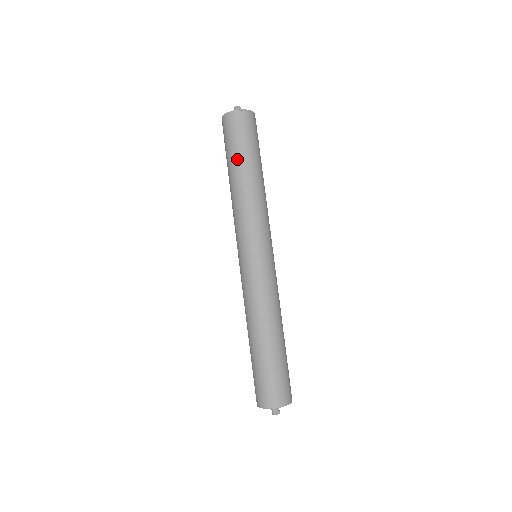
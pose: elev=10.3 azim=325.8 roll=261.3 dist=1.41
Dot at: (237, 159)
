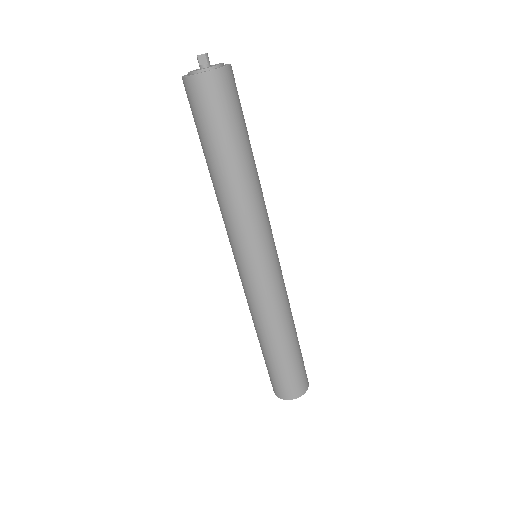
Dot at: (203, 149)
